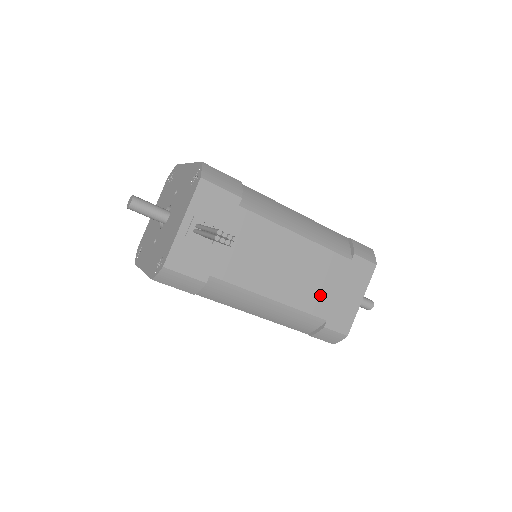
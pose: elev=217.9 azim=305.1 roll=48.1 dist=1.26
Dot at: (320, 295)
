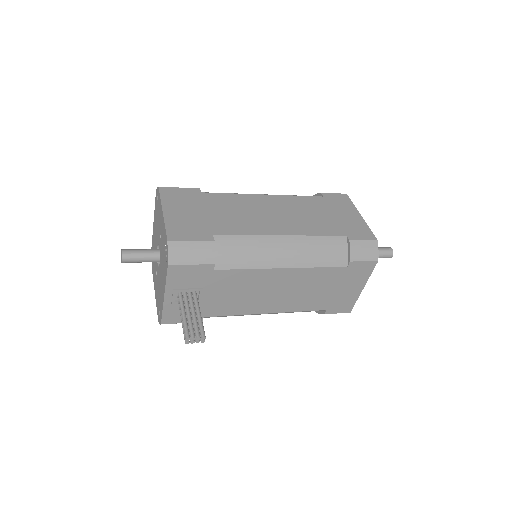
Dot at: (316, 298)
